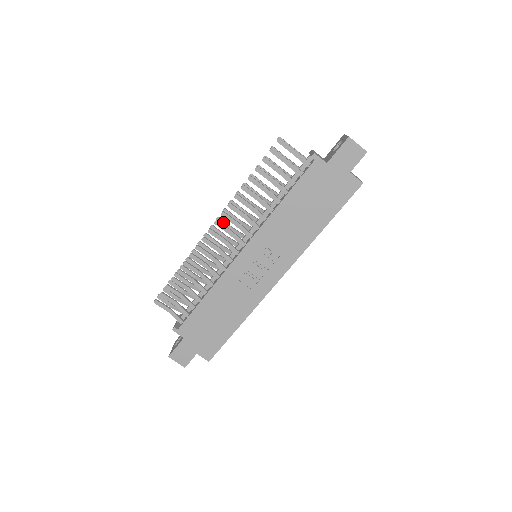
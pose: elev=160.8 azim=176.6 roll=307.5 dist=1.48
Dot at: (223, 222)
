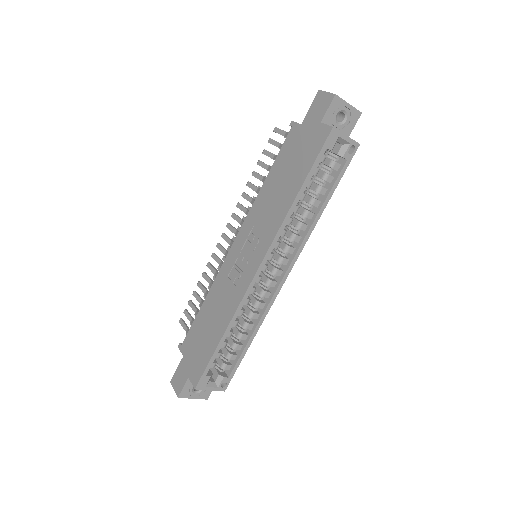
Dot at: occluded
